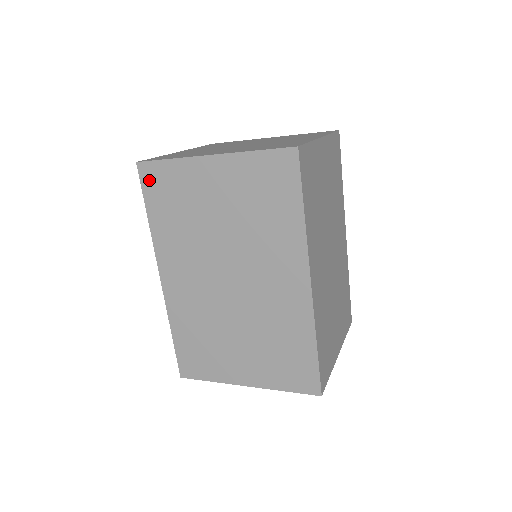
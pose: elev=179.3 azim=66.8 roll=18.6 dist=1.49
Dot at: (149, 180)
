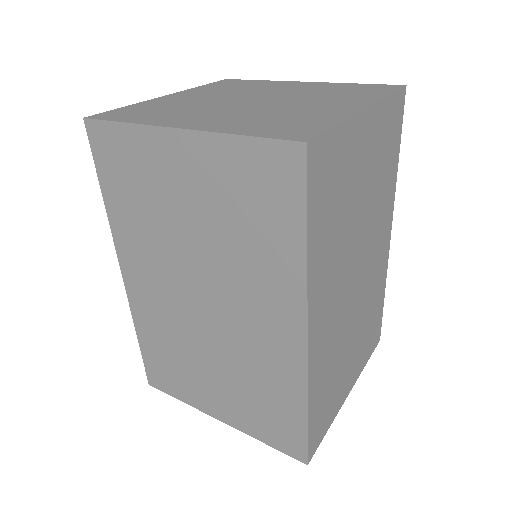
Dot at: (101, 147)
